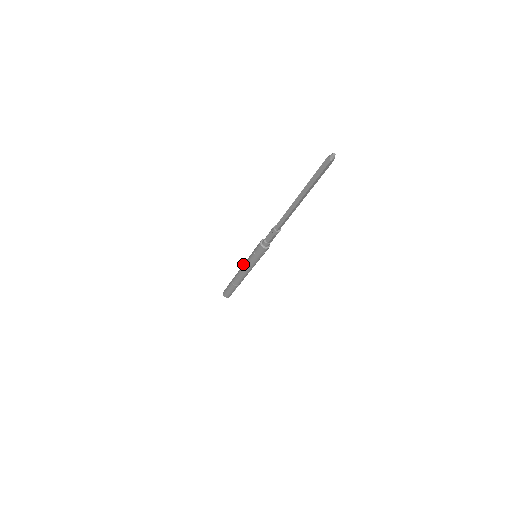
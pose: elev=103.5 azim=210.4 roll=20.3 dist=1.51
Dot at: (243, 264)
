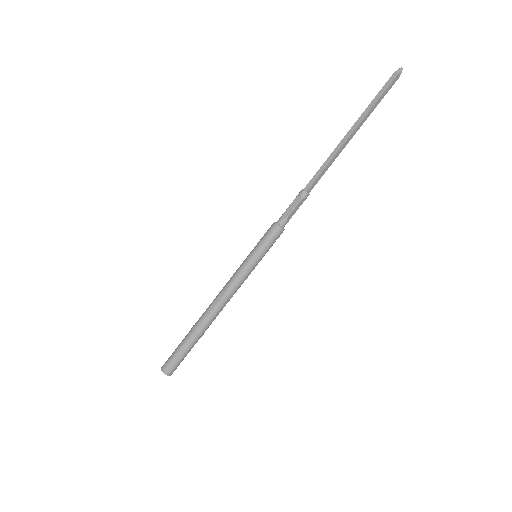
Dot at: occluded
